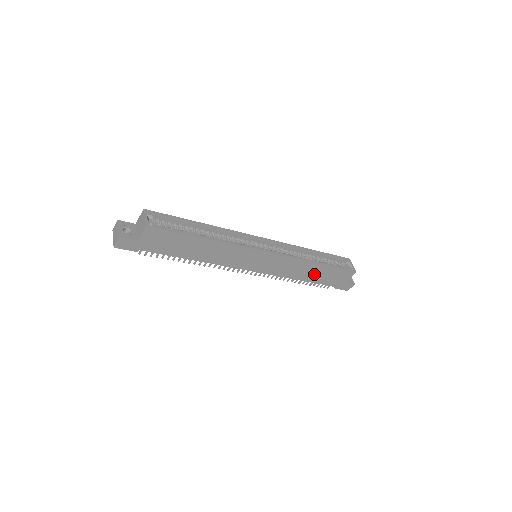
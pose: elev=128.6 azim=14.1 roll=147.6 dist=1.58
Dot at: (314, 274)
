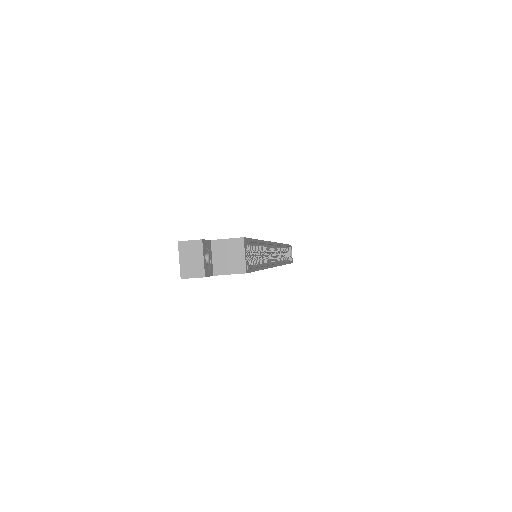
Dot at: occluded
